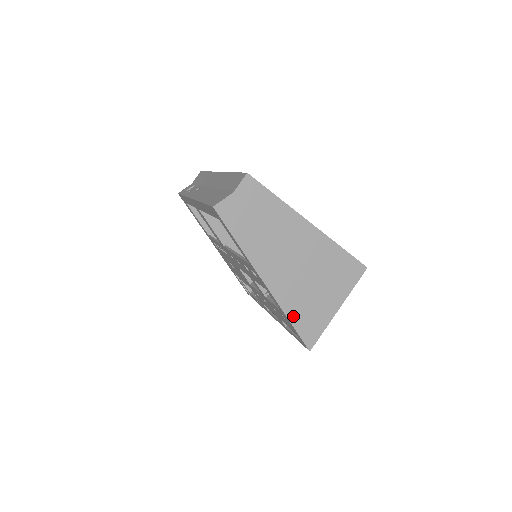
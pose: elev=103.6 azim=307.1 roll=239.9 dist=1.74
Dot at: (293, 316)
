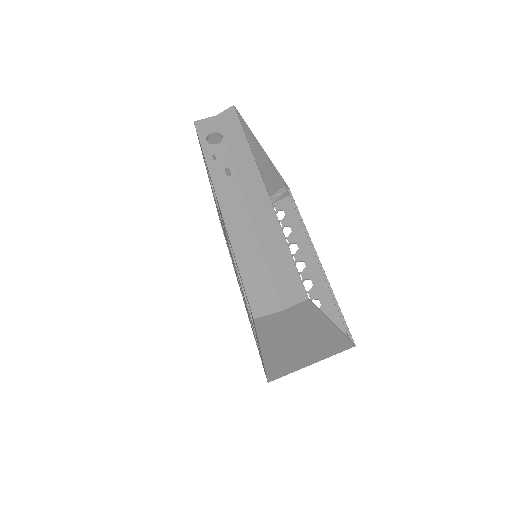
Dot at: (271, 369)
